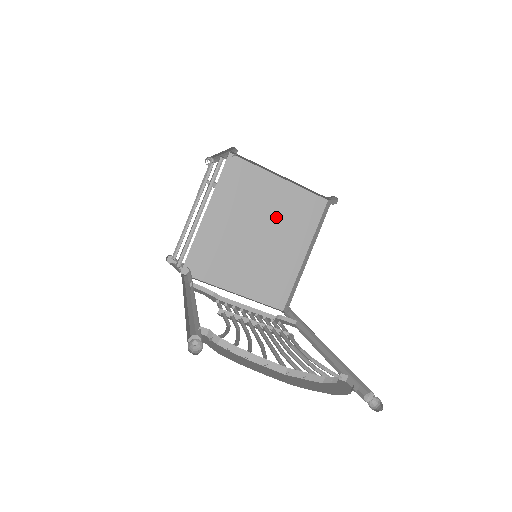
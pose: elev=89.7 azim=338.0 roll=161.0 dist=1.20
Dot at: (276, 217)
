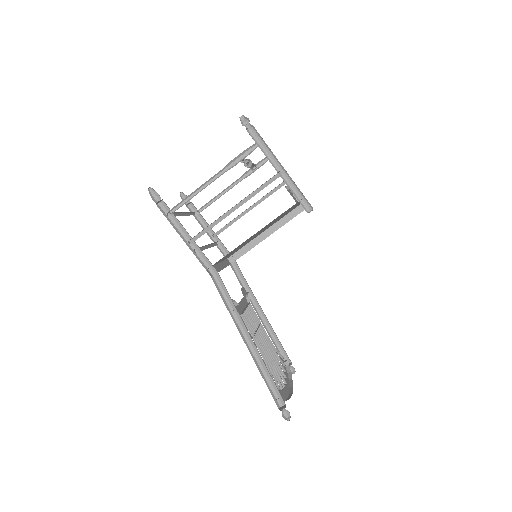
Dot at: occluded
